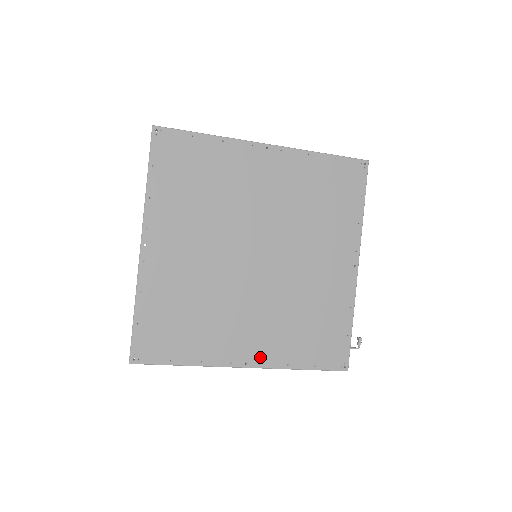
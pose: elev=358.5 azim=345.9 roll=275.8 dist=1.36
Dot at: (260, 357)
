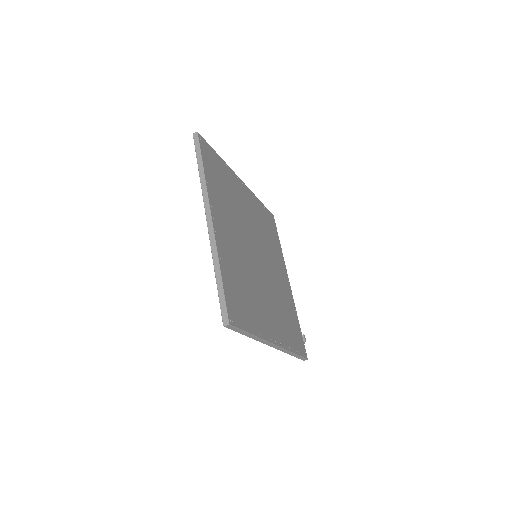
Dot at: (279, 338)
